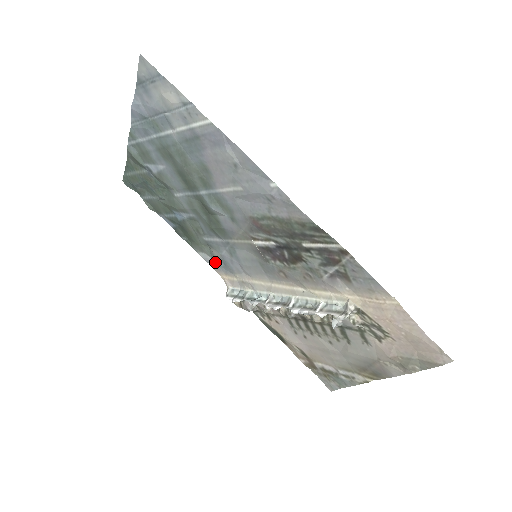
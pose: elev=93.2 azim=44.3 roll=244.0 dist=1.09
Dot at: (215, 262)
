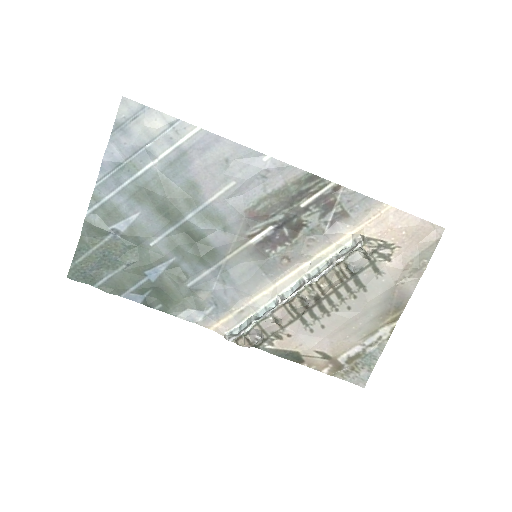
Dot at: (201, 314)
